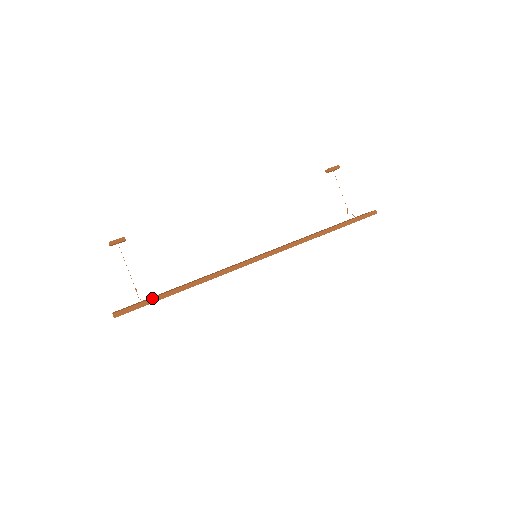
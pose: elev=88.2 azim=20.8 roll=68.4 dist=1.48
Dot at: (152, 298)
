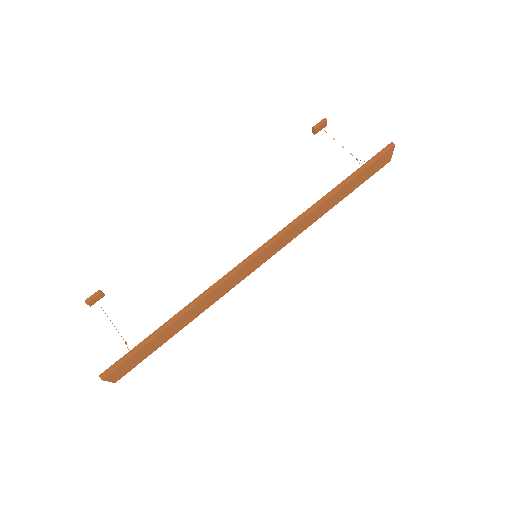
Dot at: (138, 344)
